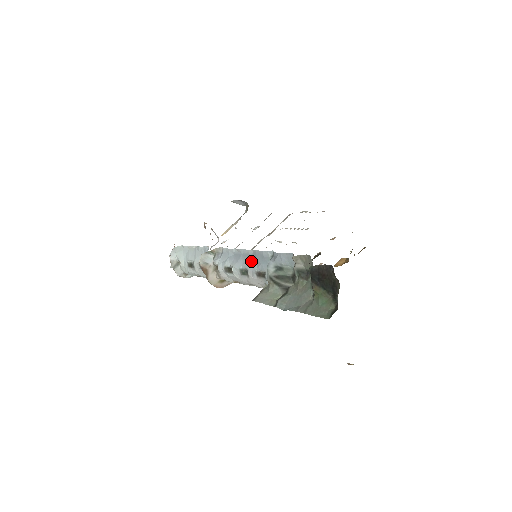
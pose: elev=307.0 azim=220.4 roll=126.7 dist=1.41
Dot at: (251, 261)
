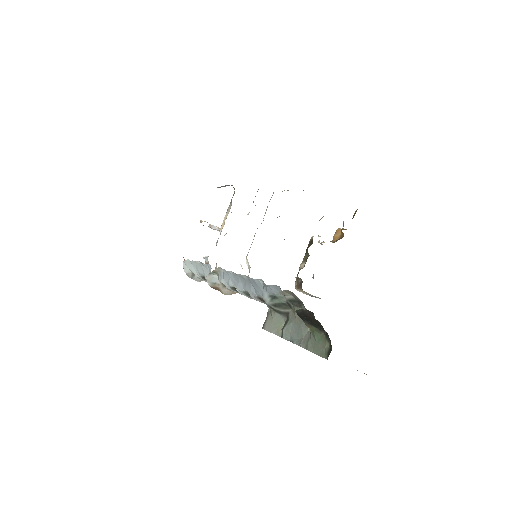
Dot at: (248, 286)
